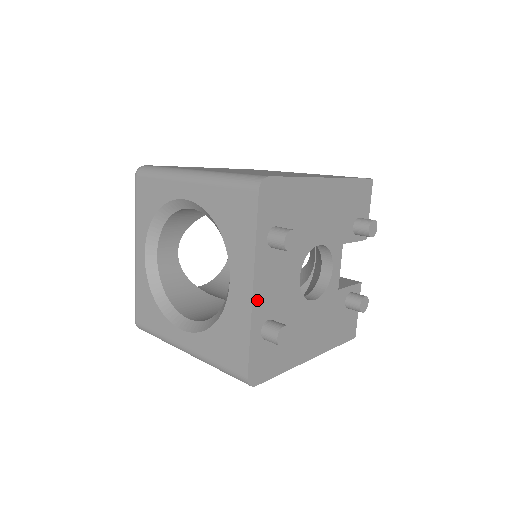
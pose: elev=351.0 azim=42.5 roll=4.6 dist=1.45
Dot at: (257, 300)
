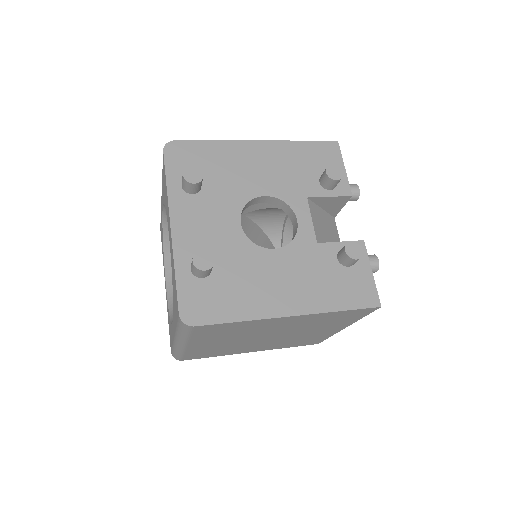
Dot at: (179, 237)
